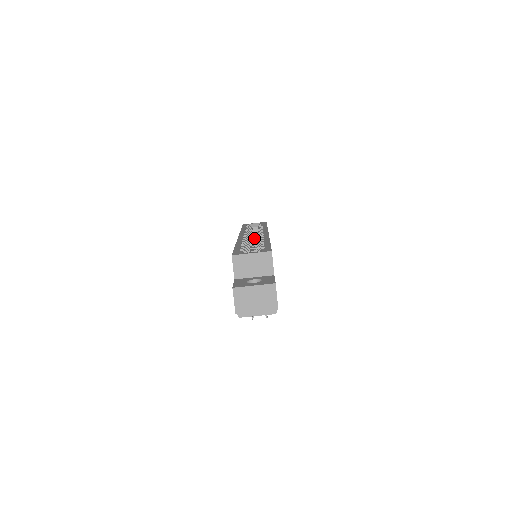
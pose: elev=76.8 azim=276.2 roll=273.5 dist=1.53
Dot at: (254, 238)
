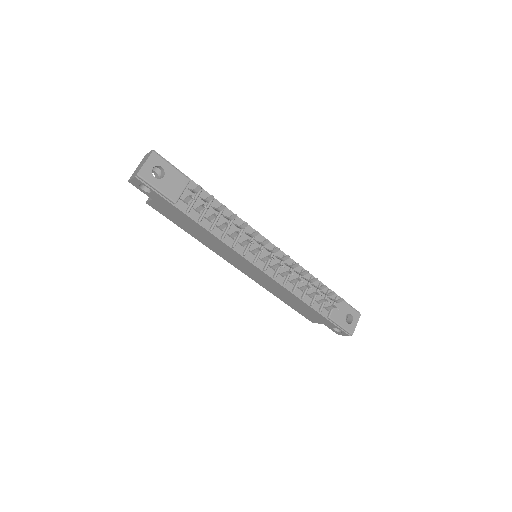
Dot at: occluded
